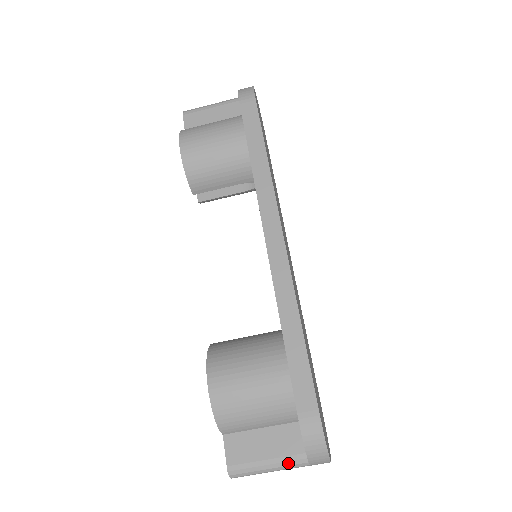
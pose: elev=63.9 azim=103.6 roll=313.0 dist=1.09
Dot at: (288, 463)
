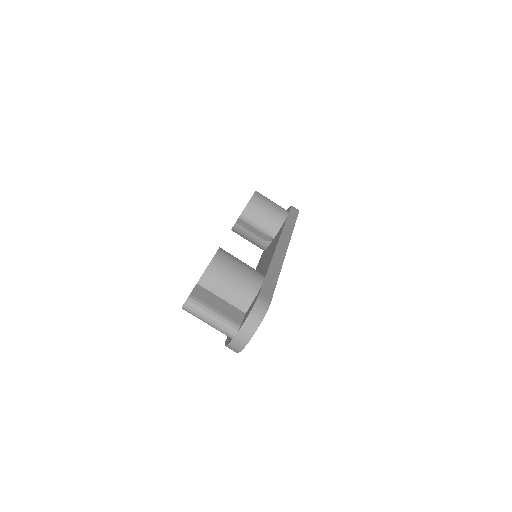
Dot at: (226, 321)
